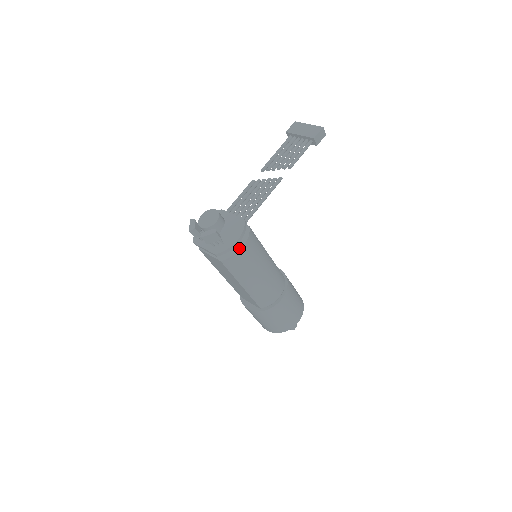
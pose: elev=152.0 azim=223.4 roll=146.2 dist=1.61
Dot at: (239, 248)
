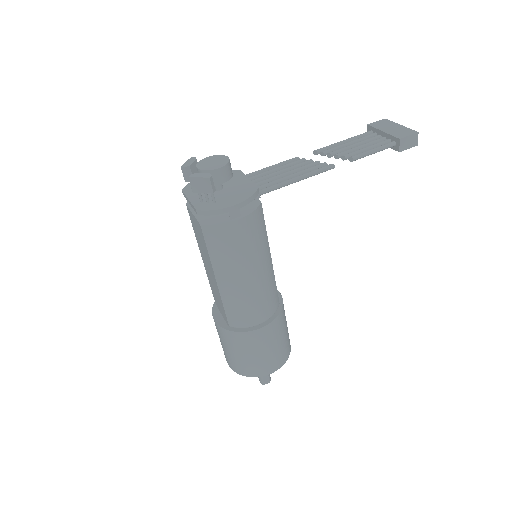
Dot at: (232, 219)
